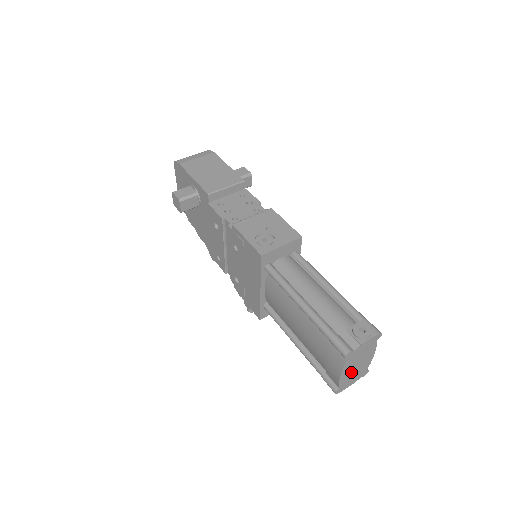
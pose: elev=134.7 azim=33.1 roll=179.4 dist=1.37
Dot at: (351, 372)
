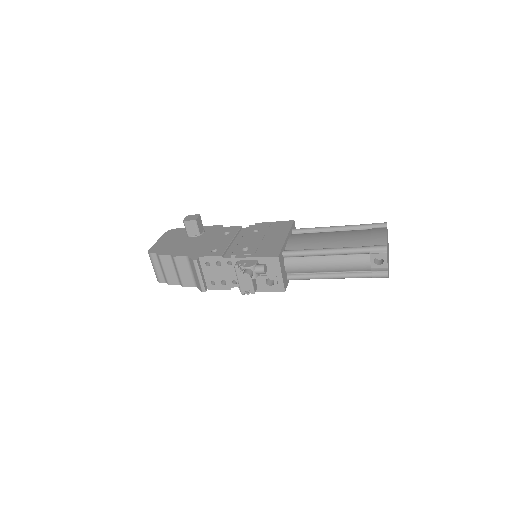
Dot at: (387, 247)
